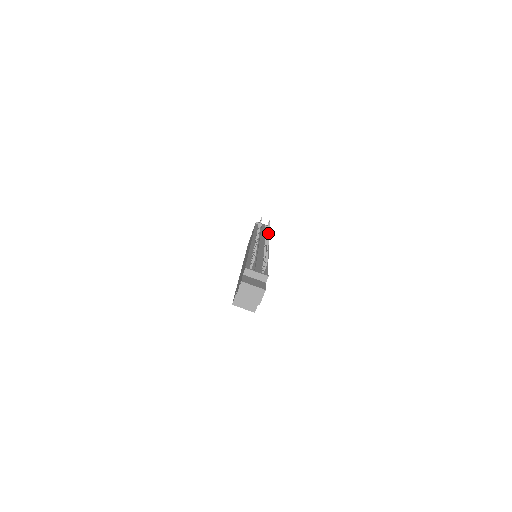
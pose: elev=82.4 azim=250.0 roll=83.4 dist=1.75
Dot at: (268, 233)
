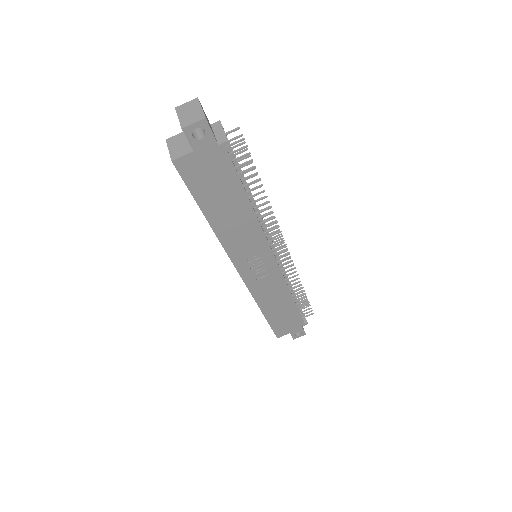
Dot at: (293, 263)
